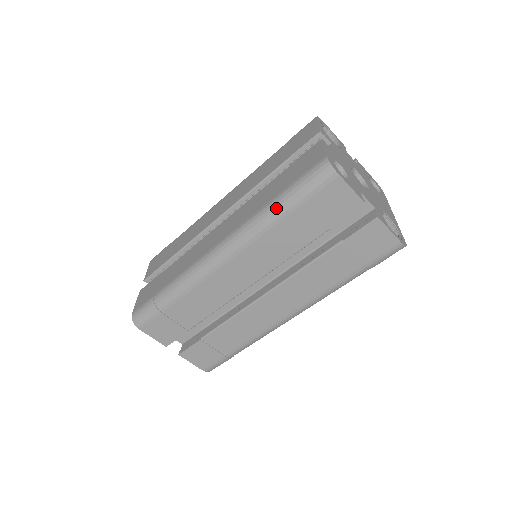
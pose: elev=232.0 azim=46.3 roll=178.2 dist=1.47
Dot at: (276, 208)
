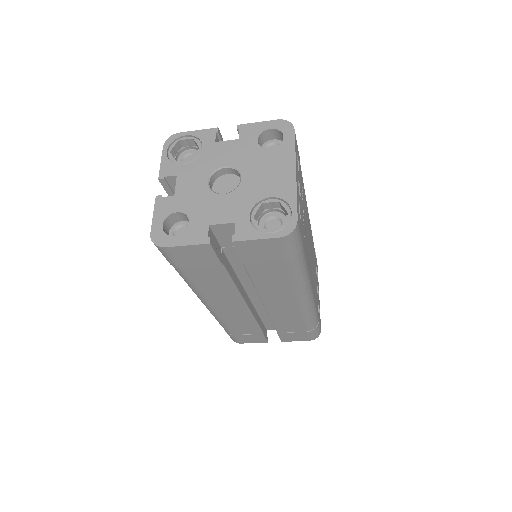
Dot at: (180, 275)
